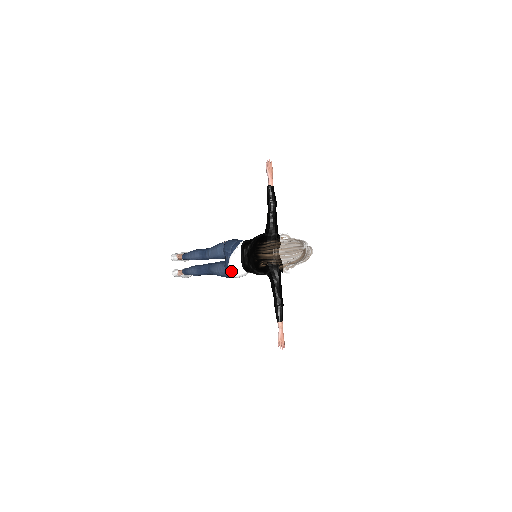
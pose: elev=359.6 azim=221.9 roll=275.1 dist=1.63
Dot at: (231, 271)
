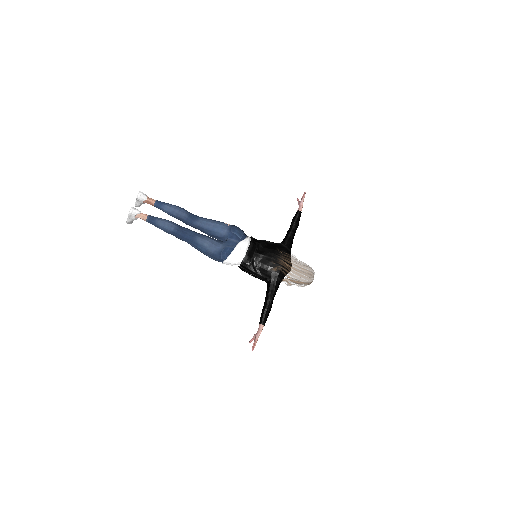
Dot at: (233, 255)
